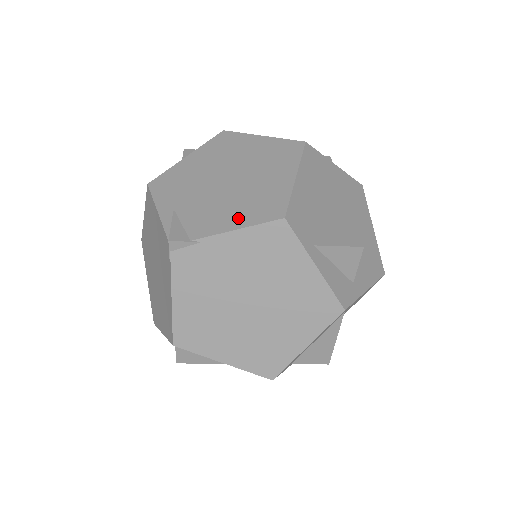
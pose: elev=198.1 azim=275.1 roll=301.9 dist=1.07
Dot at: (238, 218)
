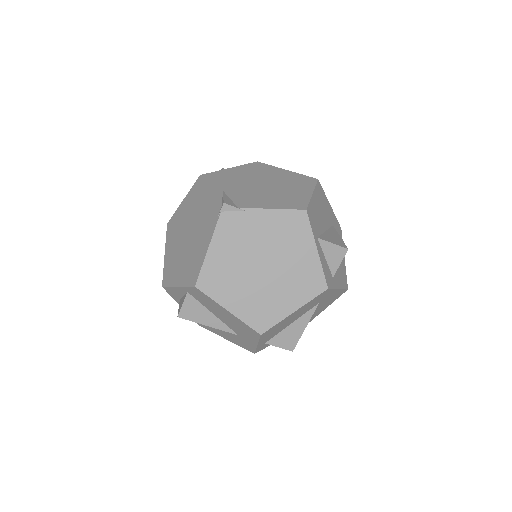
Dot at: (273, 204)
